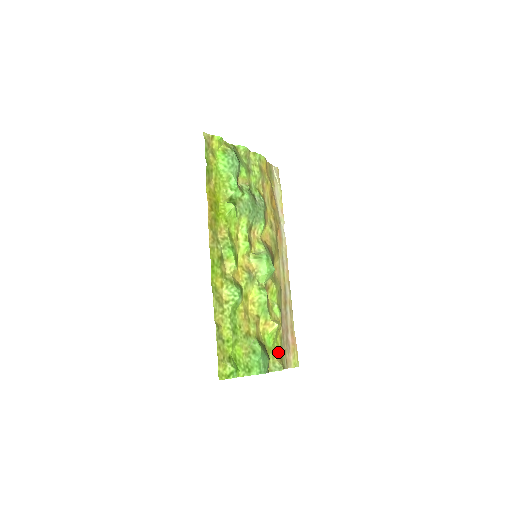
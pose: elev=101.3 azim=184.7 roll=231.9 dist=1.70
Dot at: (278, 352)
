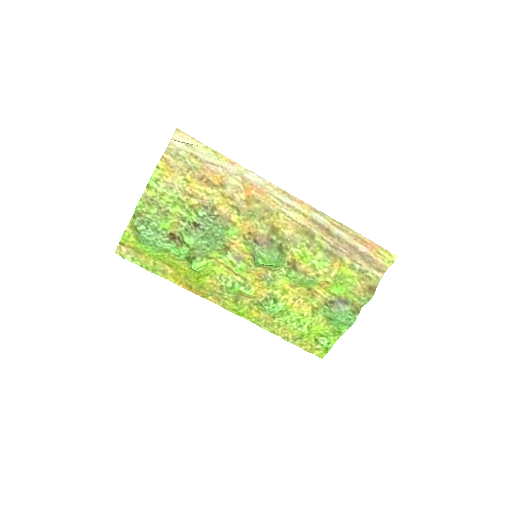
Dot at: (358, 283)
